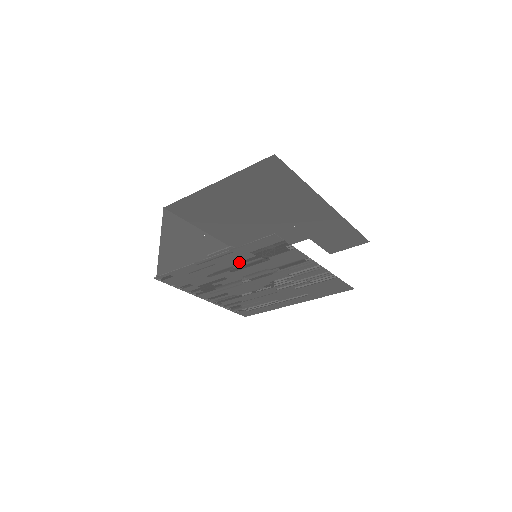
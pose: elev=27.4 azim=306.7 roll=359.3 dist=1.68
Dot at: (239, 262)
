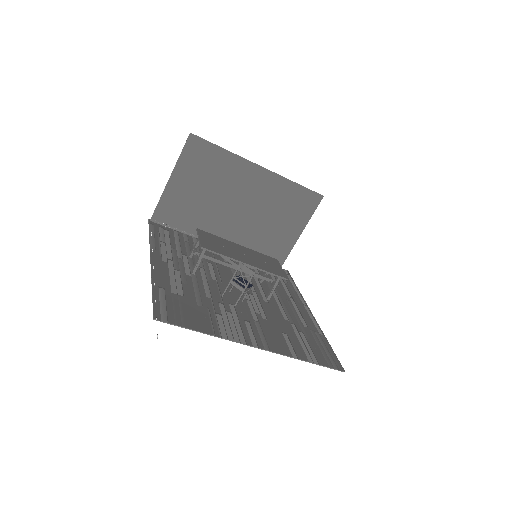
Dot at: (182, 281)
